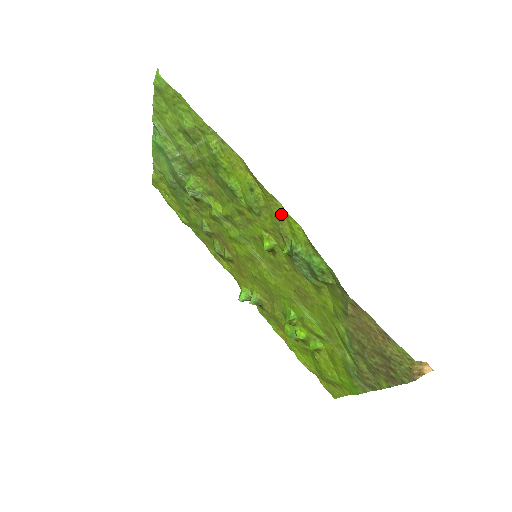
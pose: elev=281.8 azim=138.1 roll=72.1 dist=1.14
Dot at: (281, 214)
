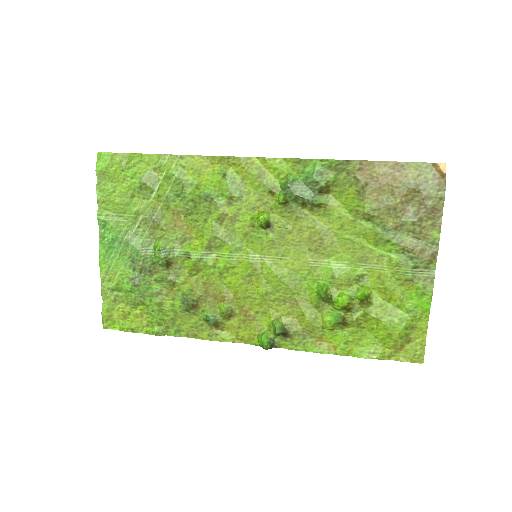
Dot at: (259, 168)
